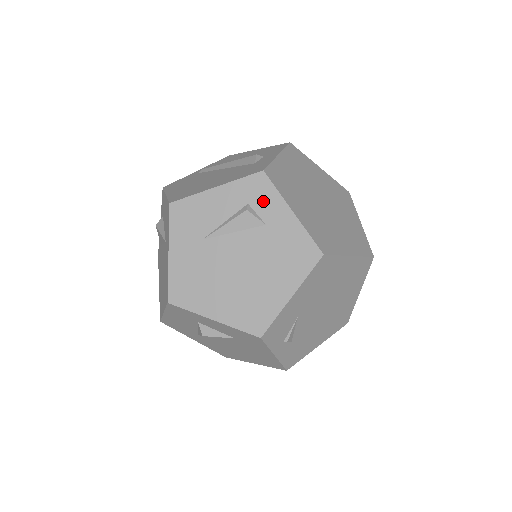
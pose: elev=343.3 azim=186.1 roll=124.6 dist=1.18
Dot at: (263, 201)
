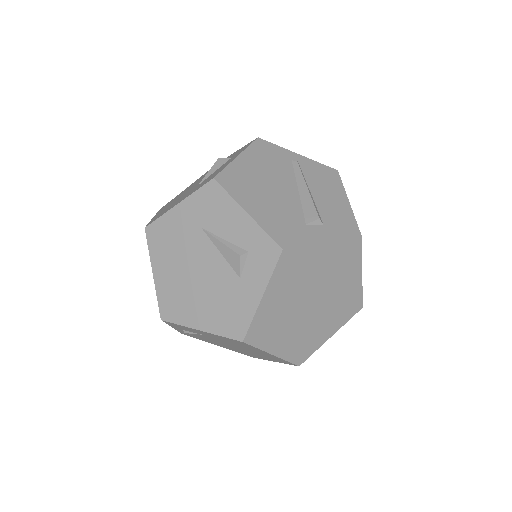
Dot at: (257, 265)
